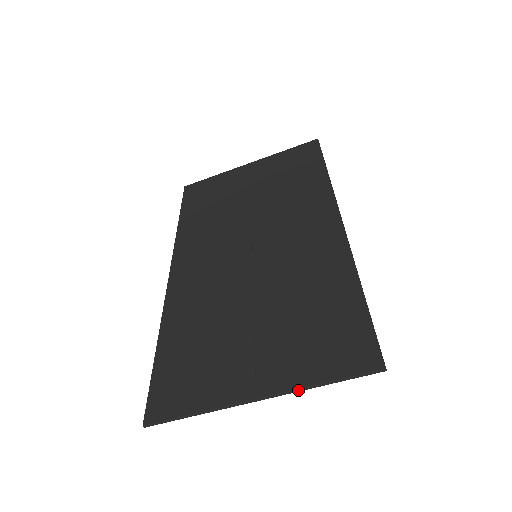
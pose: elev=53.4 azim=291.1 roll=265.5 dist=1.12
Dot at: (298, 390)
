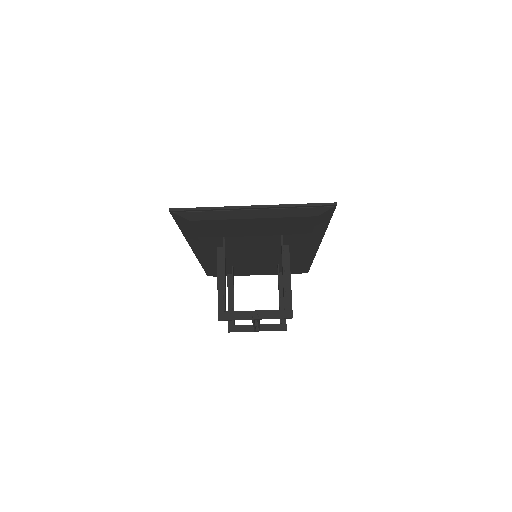
Dot at: (281, 206)
